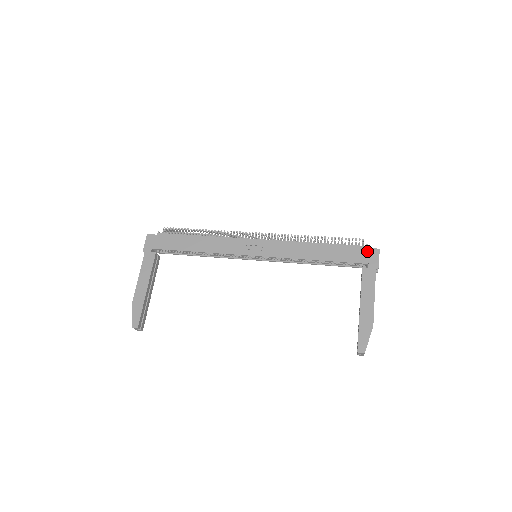
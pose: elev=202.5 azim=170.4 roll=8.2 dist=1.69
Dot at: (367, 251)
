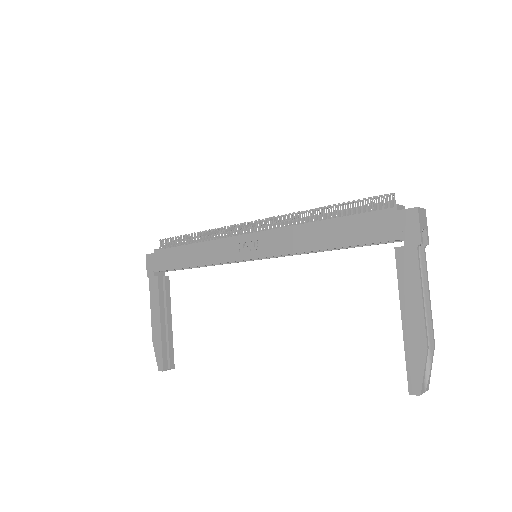
Dot at: (397, 216)
